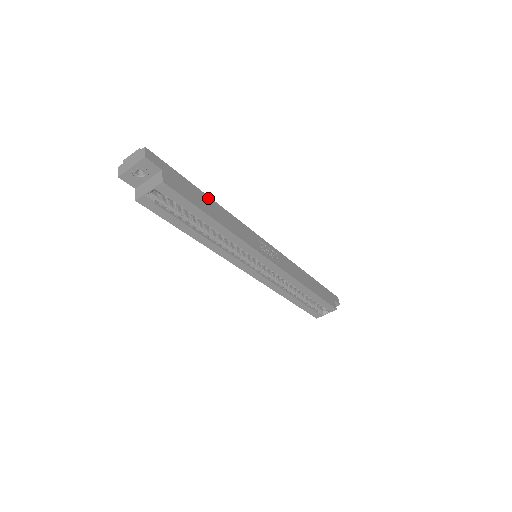
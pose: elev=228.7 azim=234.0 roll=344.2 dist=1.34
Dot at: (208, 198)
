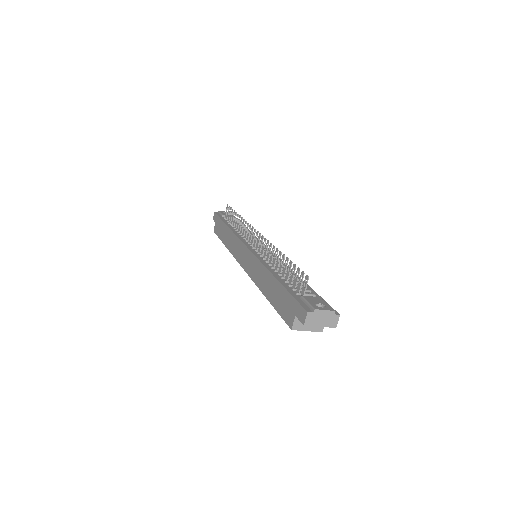
Dot at: occluded
